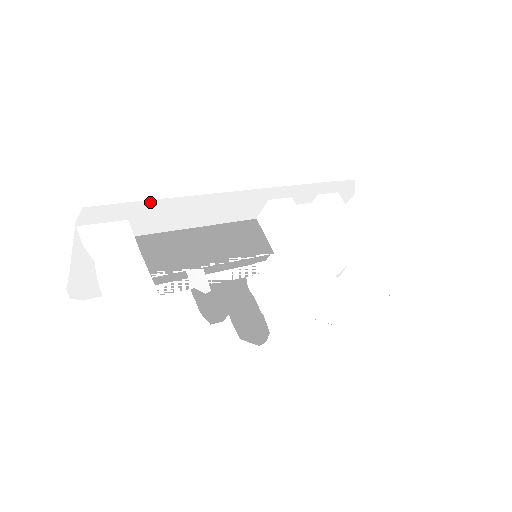
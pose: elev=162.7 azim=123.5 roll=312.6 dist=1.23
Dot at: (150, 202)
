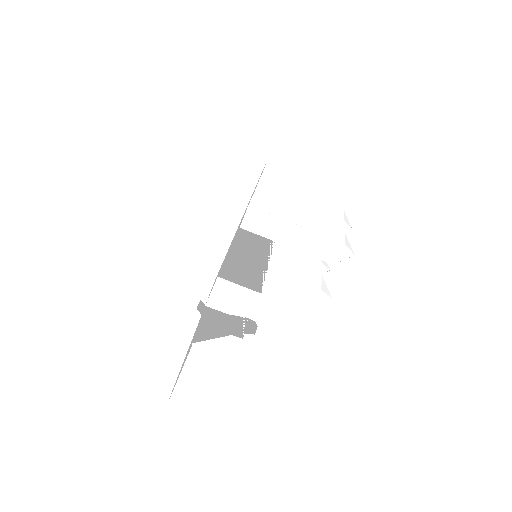
Dot at: (228, 249)
